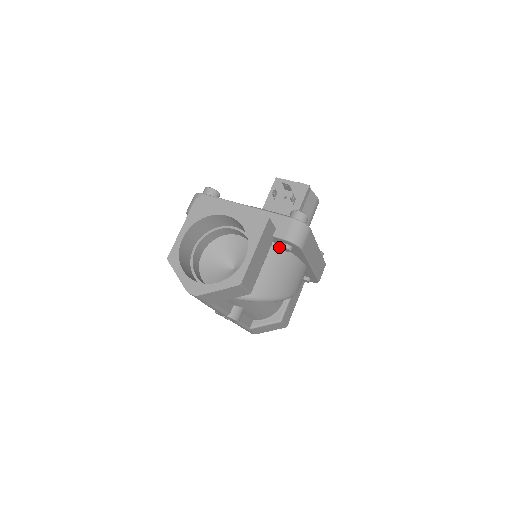
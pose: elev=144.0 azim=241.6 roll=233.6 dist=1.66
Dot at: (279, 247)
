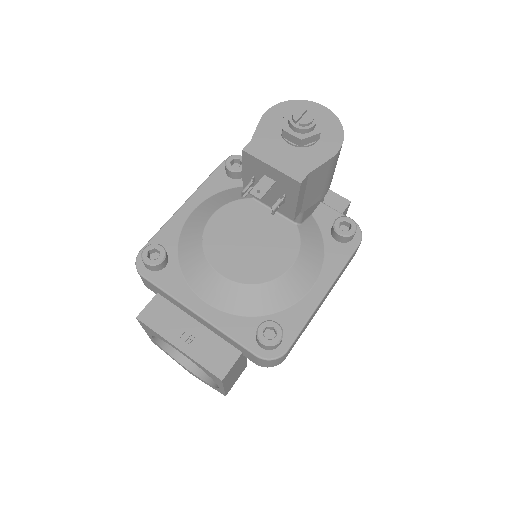
Dot at: occluded
